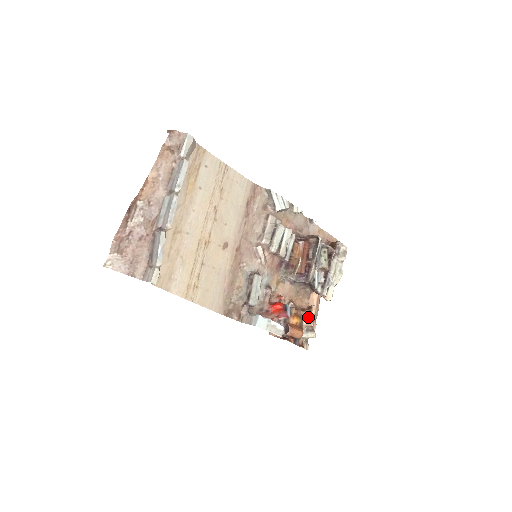
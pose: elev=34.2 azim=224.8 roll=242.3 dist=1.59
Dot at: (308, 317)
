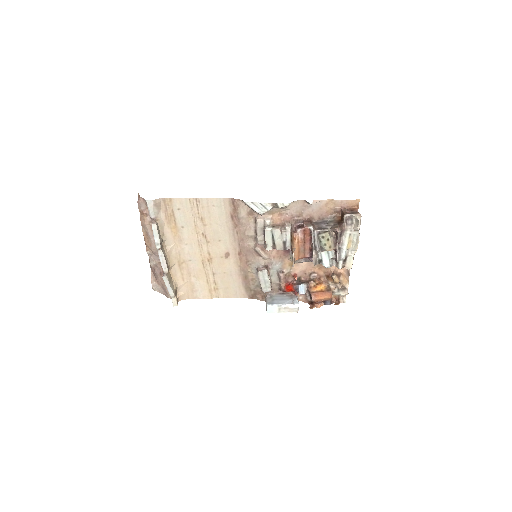
Dot at: (333, 283)
